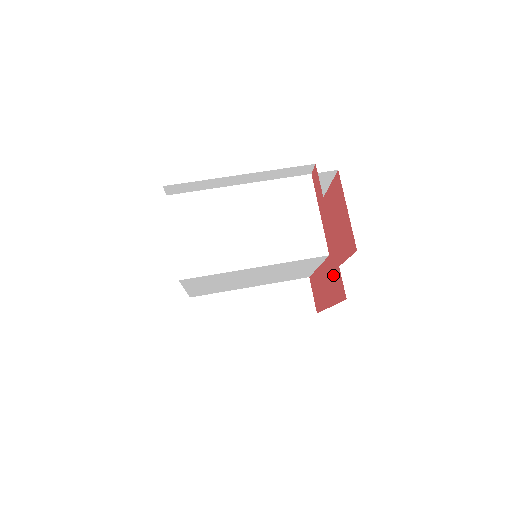
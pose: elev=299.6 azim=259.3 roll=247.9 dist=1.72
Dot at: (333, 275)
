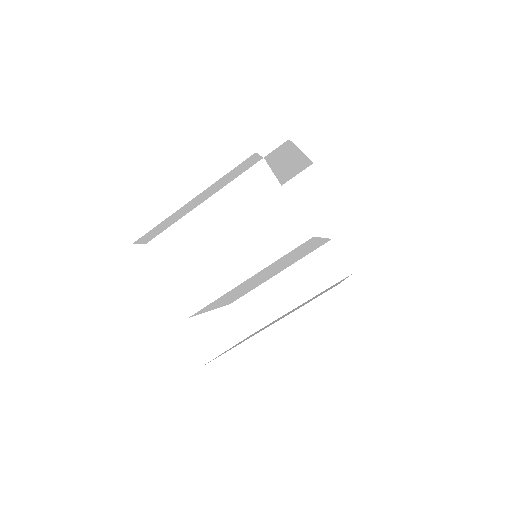
Dot at: occluded
